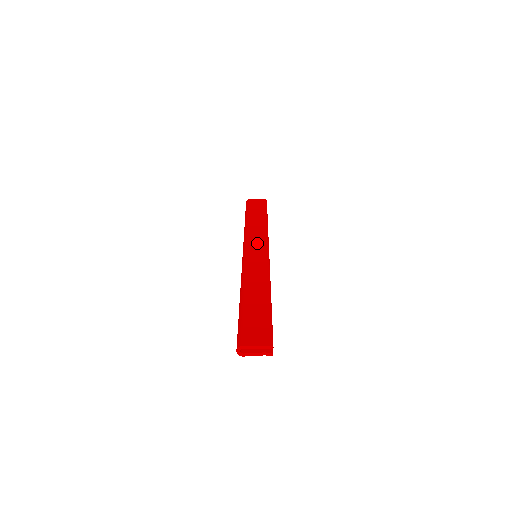
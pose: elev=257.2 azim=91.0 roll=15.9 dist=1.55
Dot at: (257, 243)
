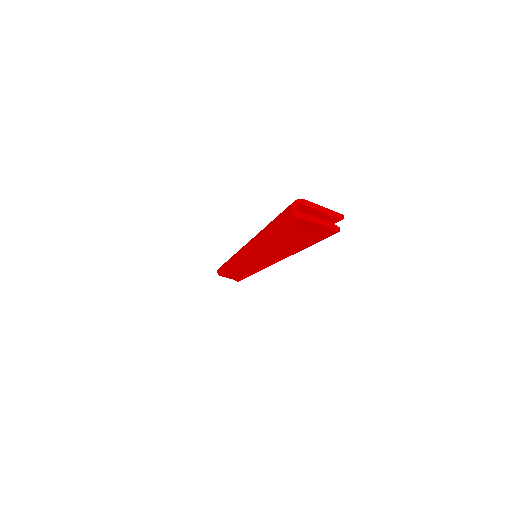
Dot at: occluded
